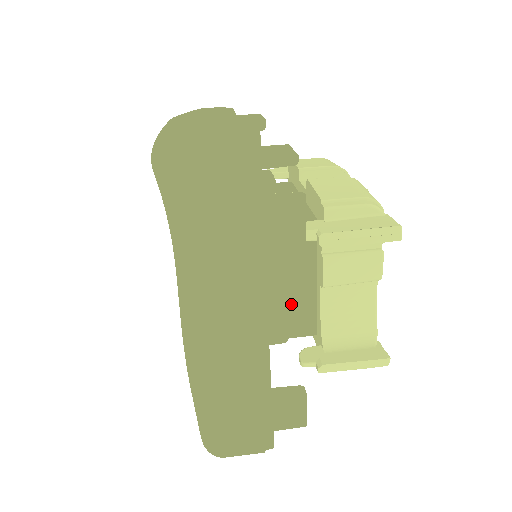
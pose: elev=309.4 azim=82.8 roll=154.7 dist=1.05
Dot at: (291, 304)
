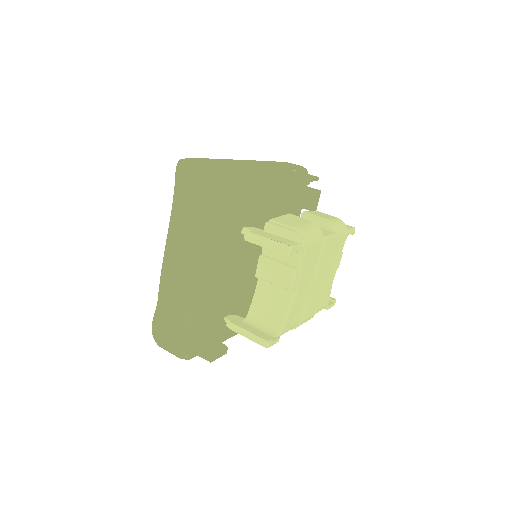
Dot at: (244, 285)
